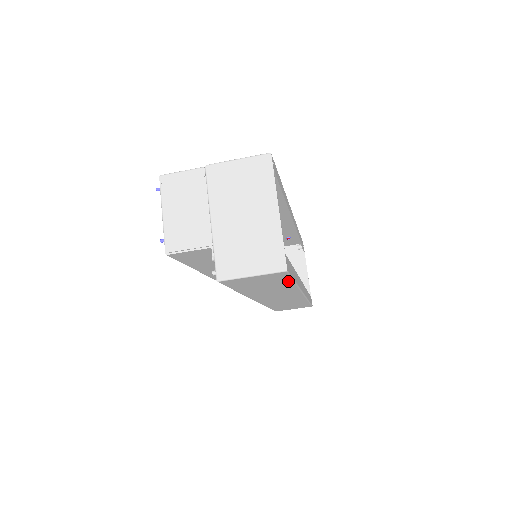
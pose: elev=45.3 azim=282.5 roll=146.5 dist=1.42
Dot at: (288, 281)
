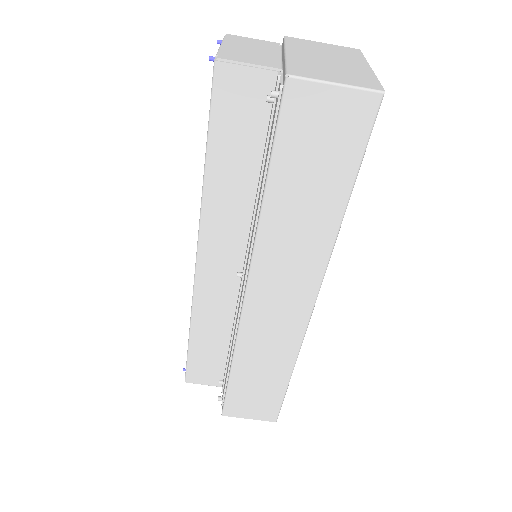
Dot at: (350, 174)
